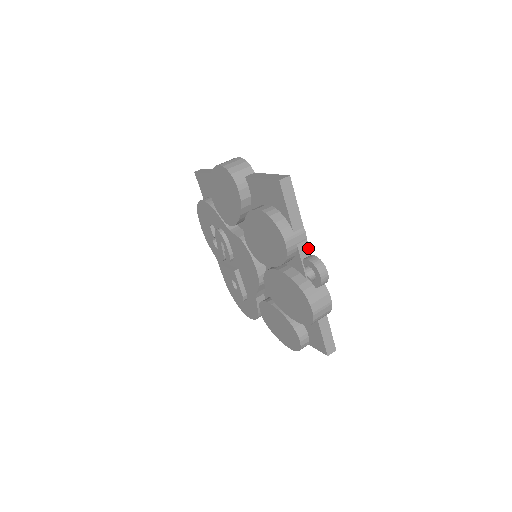
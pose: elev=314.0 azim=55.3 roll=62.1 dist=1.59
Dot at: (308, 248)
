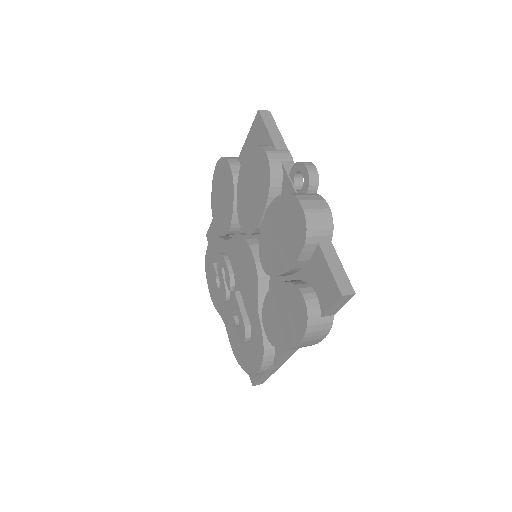
Dot at: occluded
